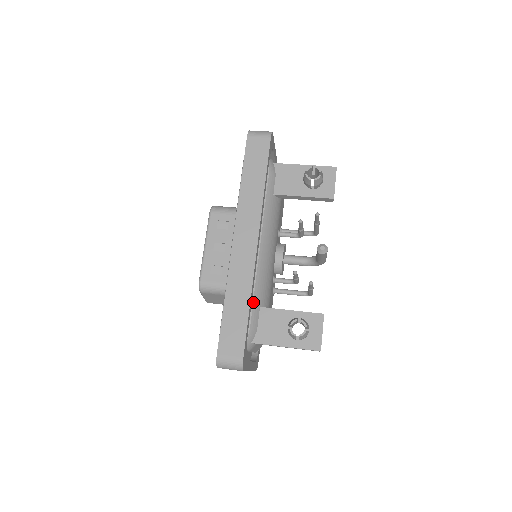
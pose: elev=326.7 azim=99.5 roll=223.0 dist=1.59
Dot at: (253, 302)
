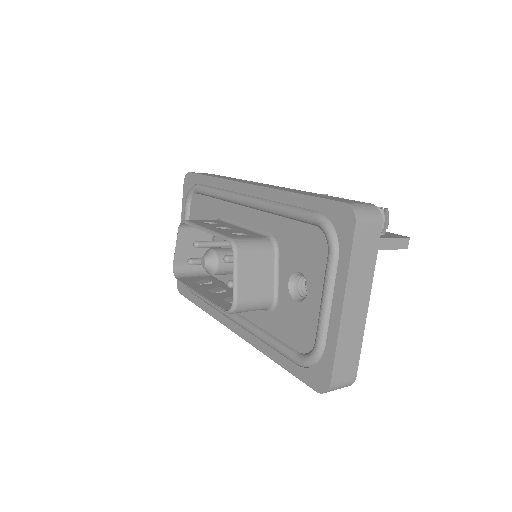
Dot at: occluded
